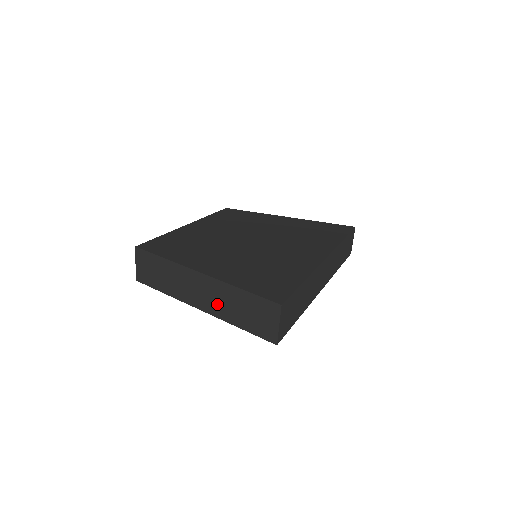
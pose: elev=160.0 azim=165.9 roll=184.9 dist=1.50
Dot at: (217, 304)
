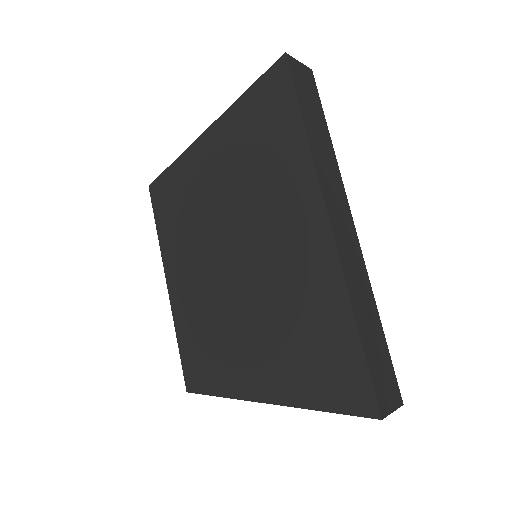
Dot at: occluded
